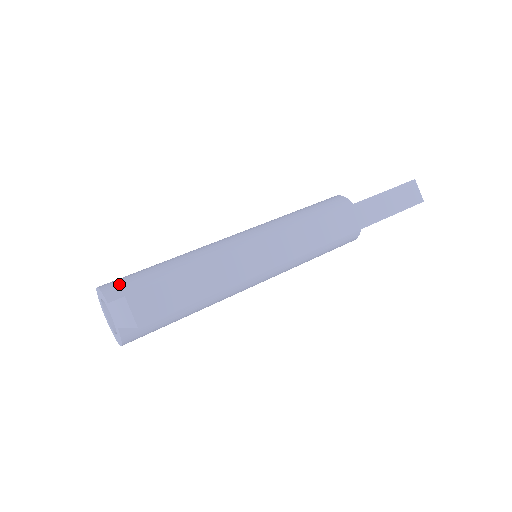
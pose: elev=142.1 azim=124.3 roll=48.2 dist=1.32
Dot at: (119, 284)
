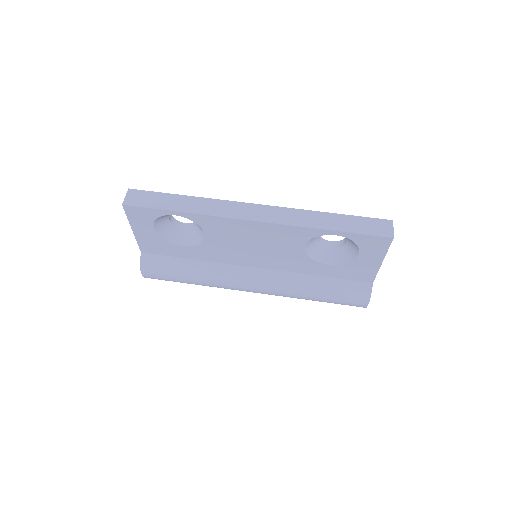
Dot at: occluded
